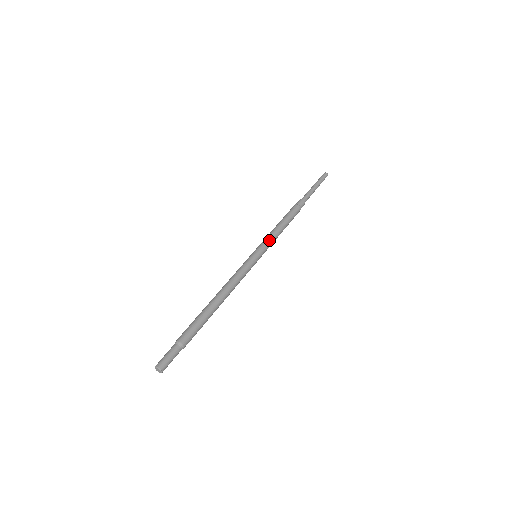
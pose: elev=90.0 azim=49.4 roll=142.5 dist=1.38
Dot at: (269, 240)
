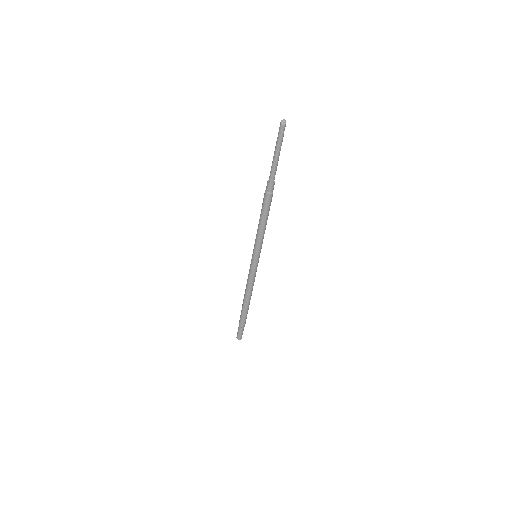
Dot at: (259, 243)
